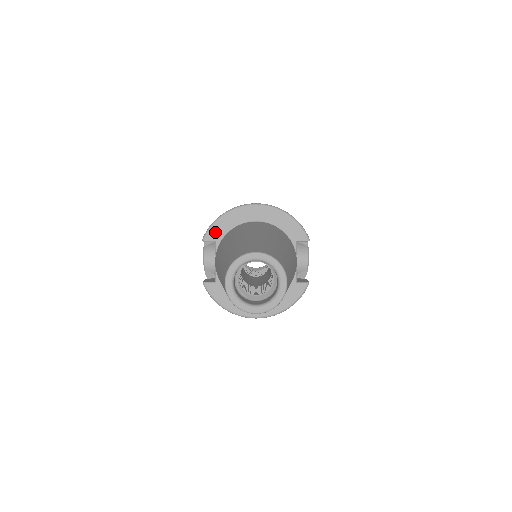
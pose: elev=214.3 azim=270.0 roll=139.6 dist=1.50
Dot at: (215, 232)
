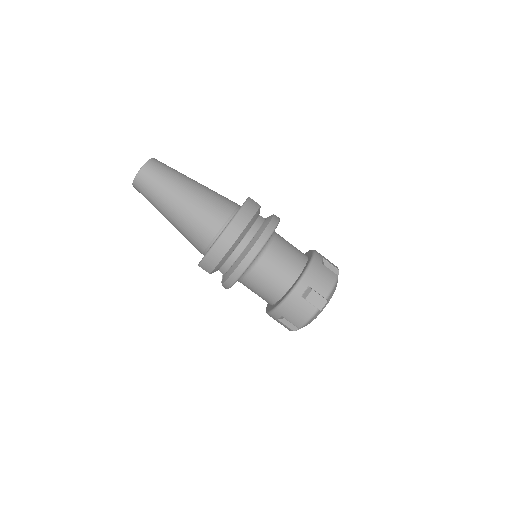
Dot at: occluded
